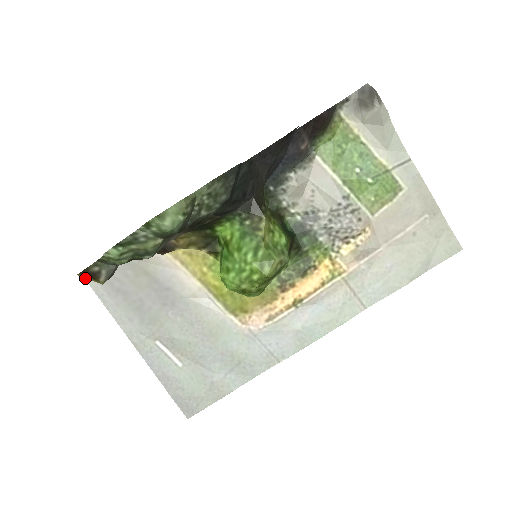
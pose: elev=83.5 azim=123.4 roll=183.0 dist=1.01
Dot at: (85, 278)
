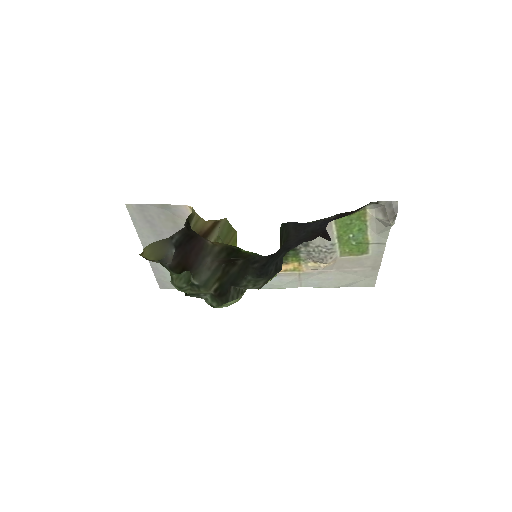
Dot at: (143, 256)
